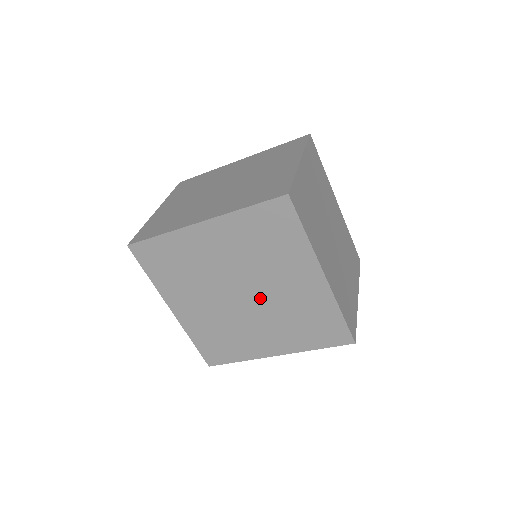
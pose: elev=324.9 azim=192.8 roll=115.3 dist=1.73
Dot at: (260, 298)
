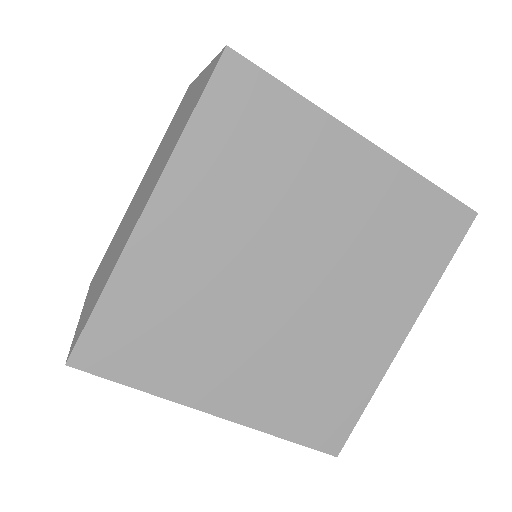
Dot at: (317, 263)
